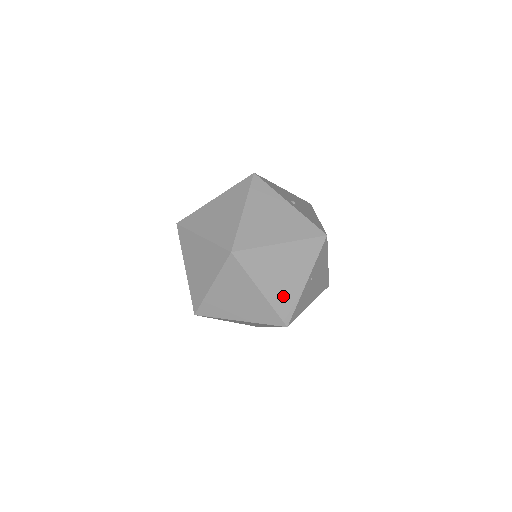
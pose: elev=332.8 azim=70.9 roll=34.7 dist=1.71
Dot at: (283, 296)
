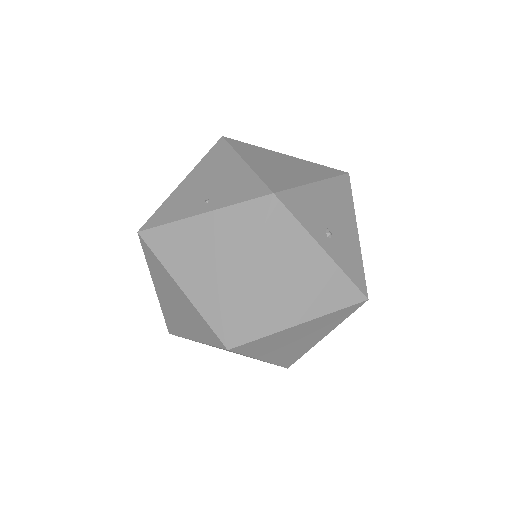
Dot at: (290, 354)
